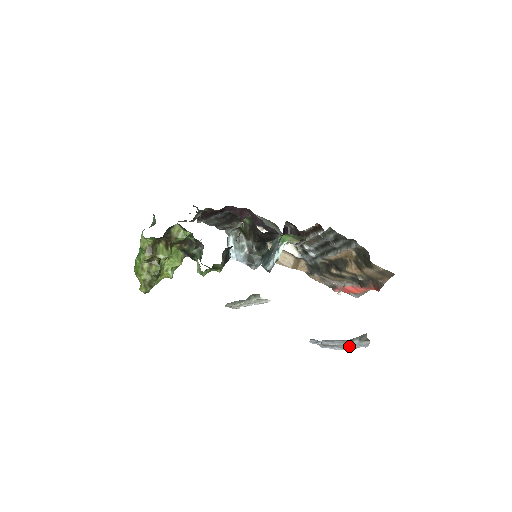
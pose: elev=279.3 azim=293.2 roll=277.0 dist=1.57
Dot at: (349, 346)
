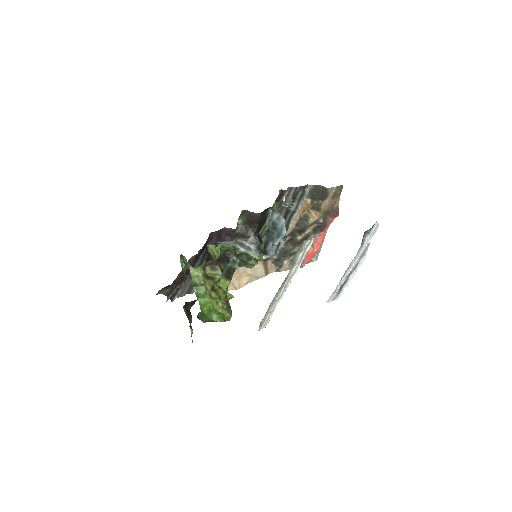
Dot at: (362, 255)
